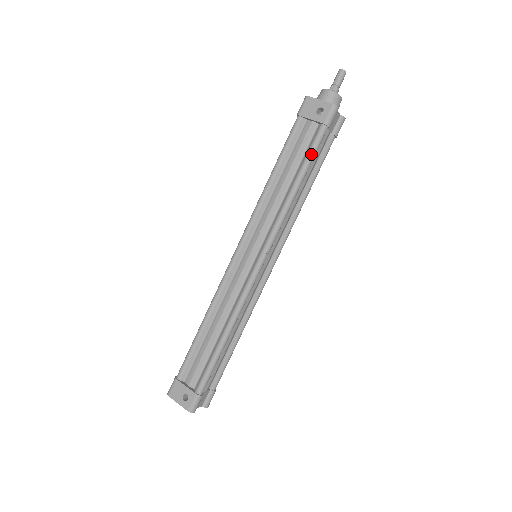
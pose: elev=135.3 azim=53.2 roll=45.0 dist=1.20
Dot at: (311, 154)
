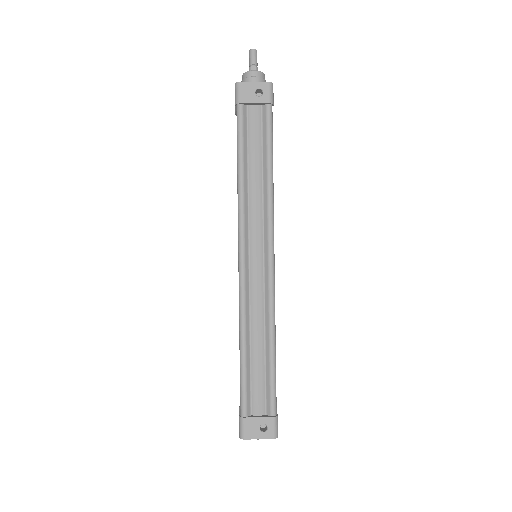
Dot at: (270, 136)
